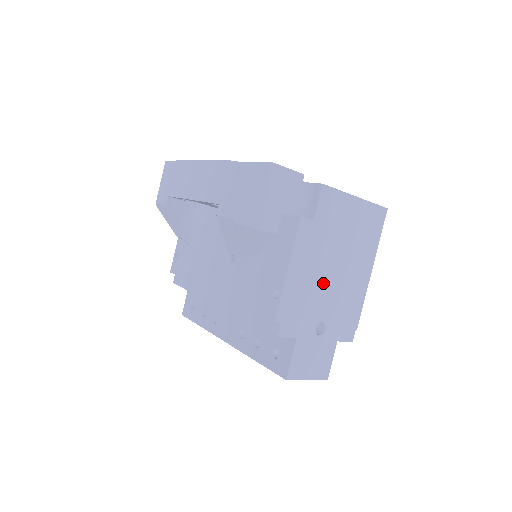
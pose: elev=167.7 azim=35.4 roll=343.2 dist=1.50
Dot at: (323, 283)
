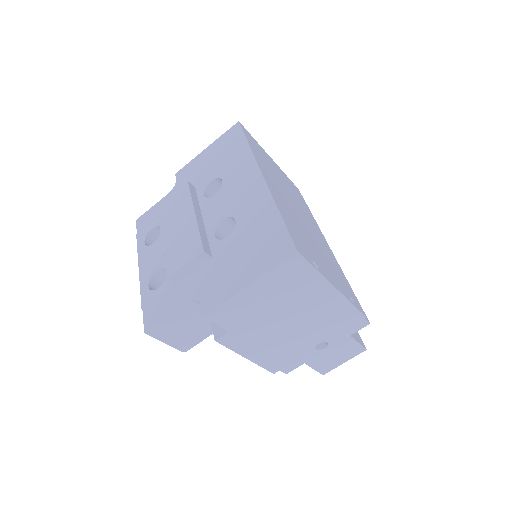
Dot at: (289, 336)
